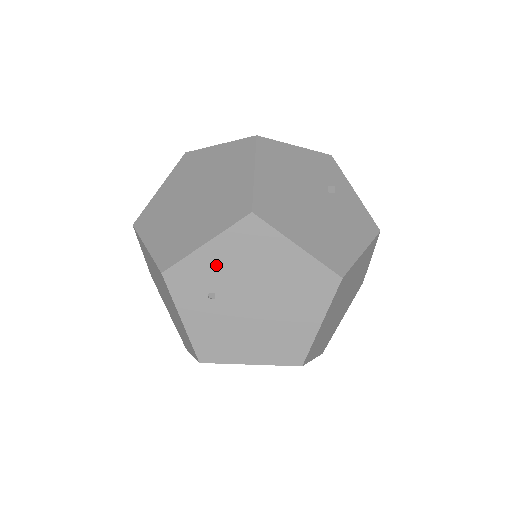
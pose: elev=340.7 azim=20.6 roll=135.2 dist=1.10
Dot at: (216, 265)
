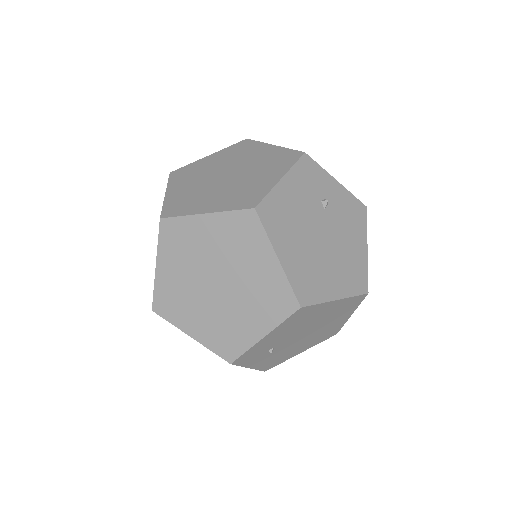
Dot at: (273, 339)
